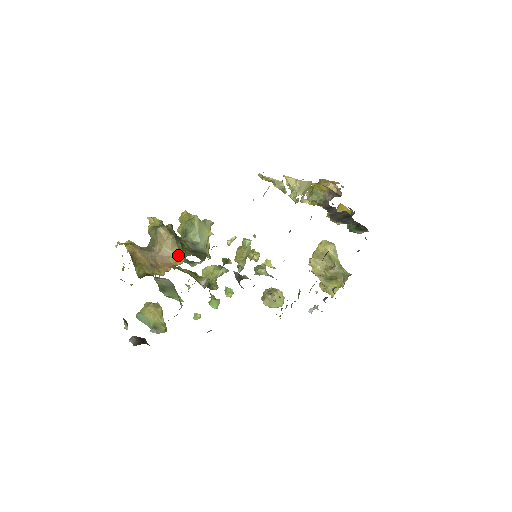
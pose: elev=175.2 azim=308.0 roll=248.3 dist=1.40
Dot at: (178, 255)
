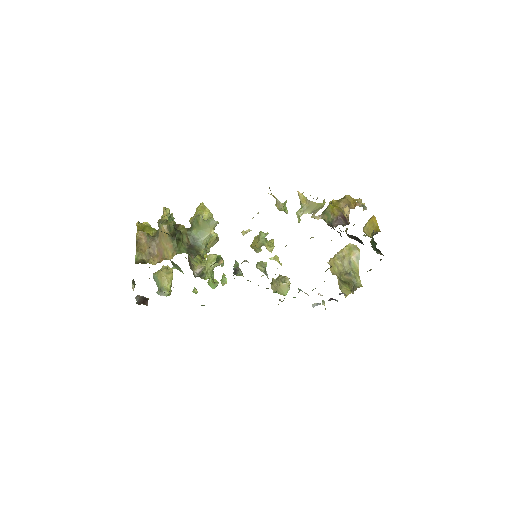
Dot at: (171, 250)
